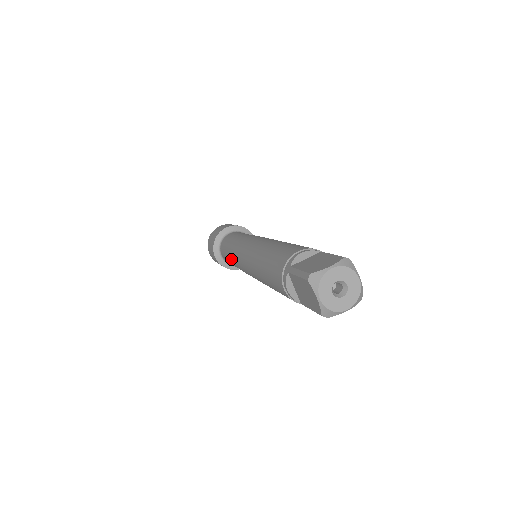
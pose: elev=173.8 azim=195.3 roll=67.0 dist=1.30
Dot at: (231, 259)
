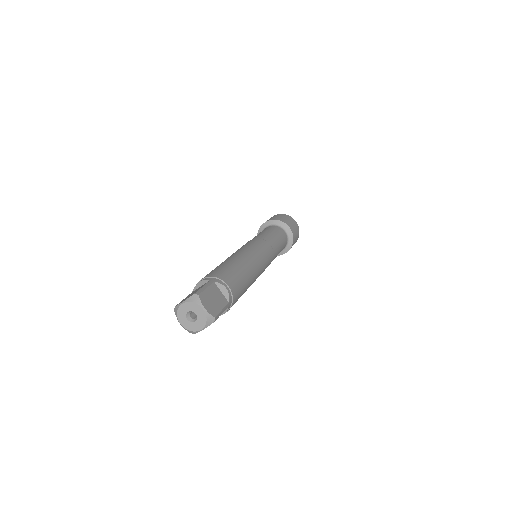
Dot at: occluded
